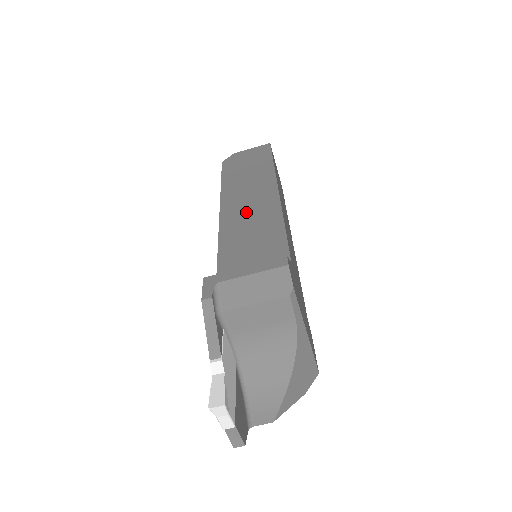
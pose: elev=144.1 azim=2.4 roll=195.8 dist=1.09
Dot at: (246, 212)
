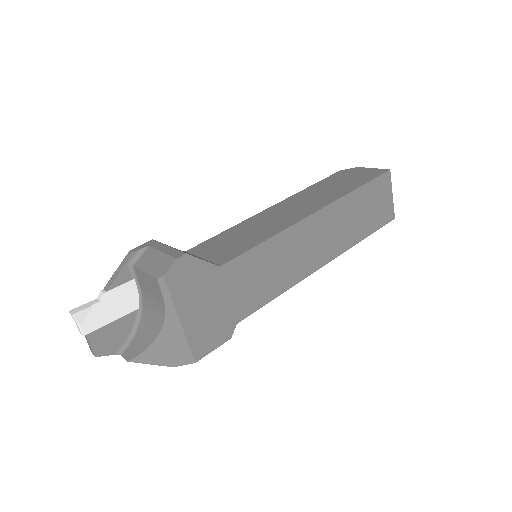
Dot at: (274, 217)
